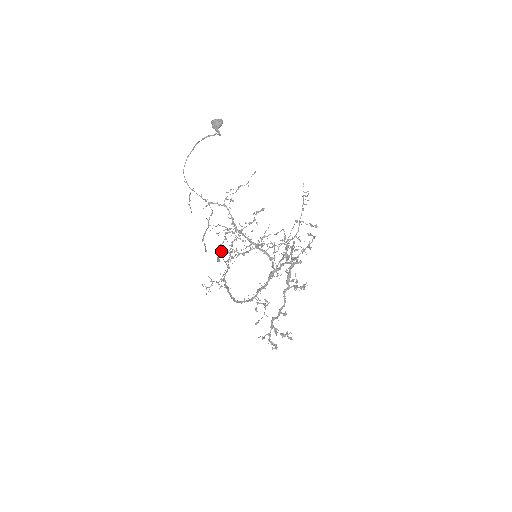
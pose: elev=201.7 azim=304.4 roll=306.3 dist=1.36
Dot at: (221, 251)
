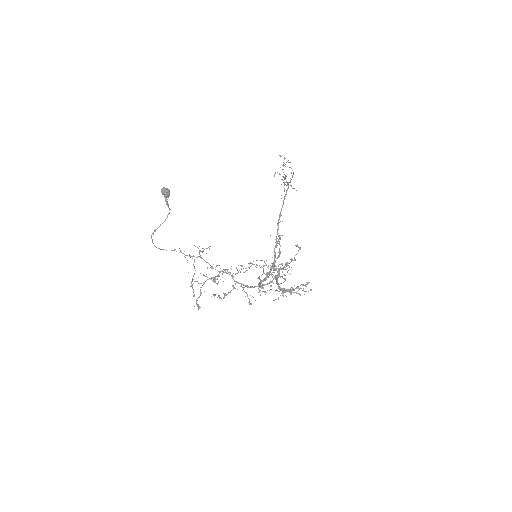
Dot at: (220, 268)
